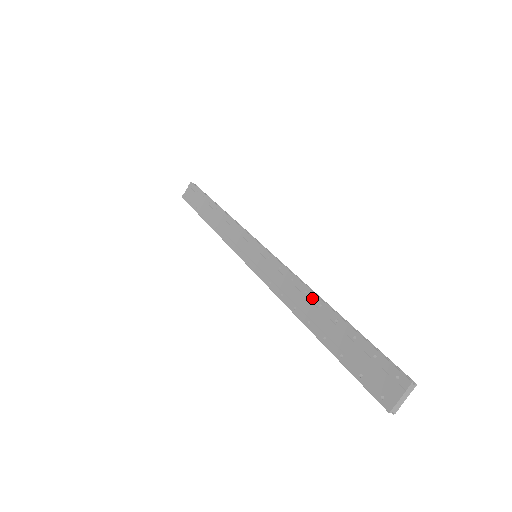
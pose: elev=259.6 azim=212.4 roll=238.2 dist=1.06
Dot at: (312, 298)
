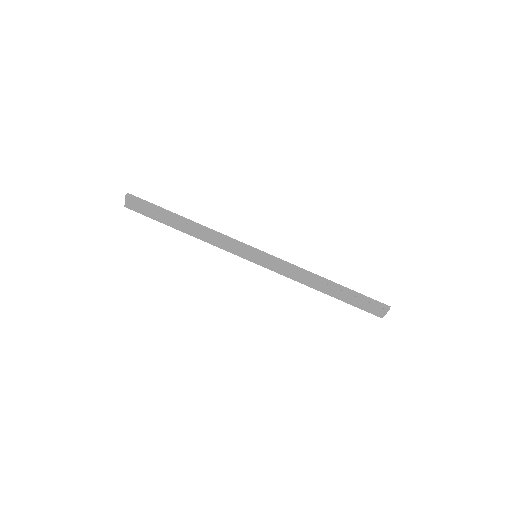
Dot at: (319, 281)
